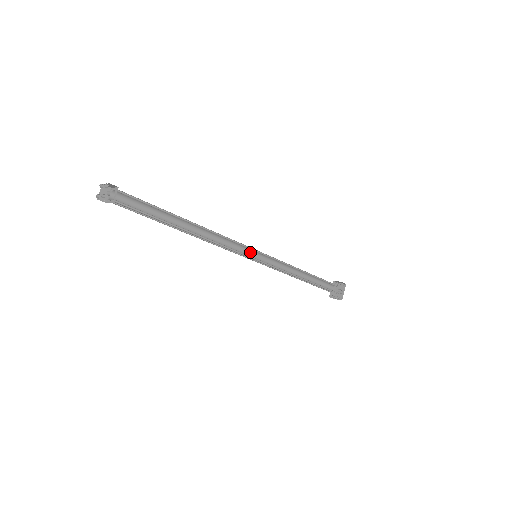
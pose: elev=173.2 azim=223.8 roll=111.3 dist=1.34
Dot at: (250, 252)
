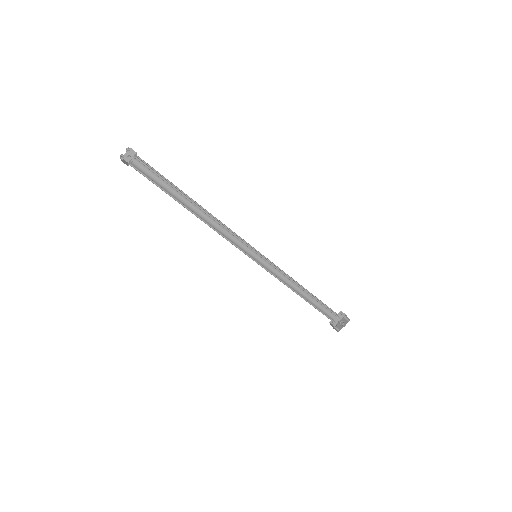
Dot at: occluded
